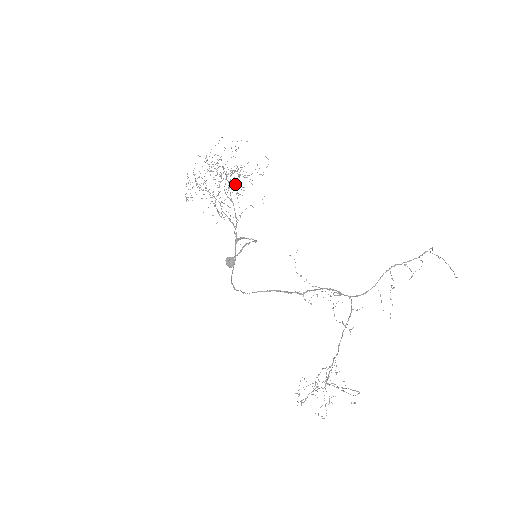
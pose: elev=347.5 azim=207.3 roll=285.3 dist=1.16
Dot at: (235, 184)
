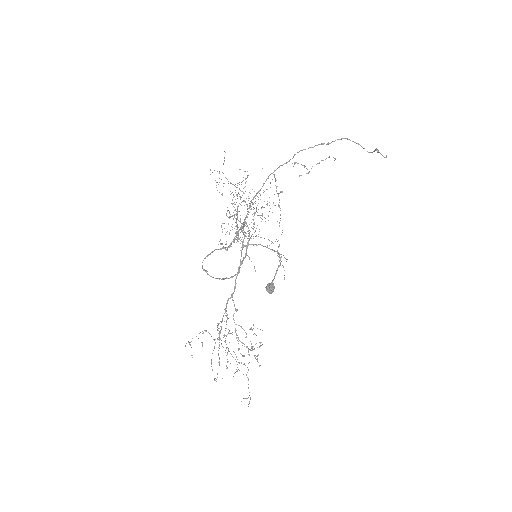
Dot at: occluded
